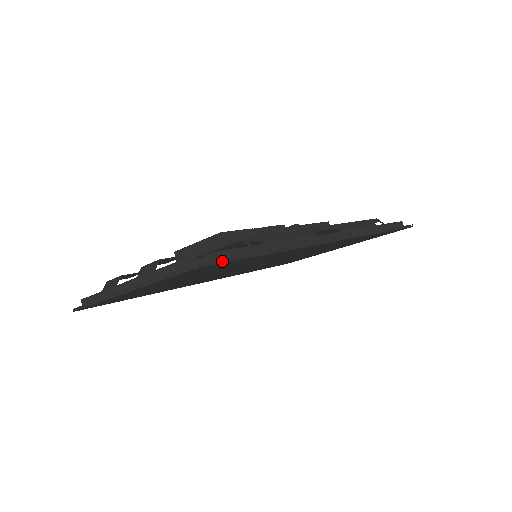
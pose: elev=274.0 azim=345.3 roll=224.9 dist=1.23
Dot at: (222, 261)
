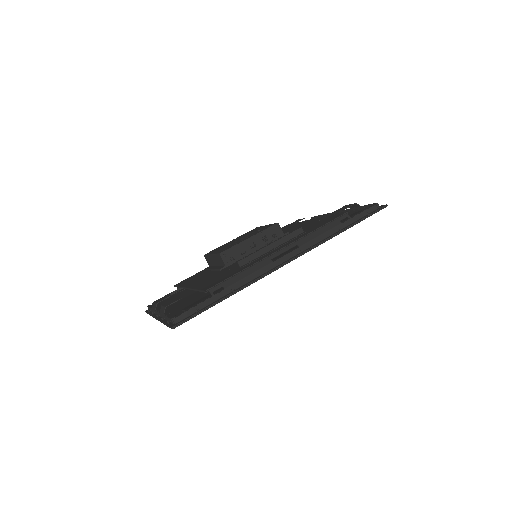
Dot at: (190, 318)
